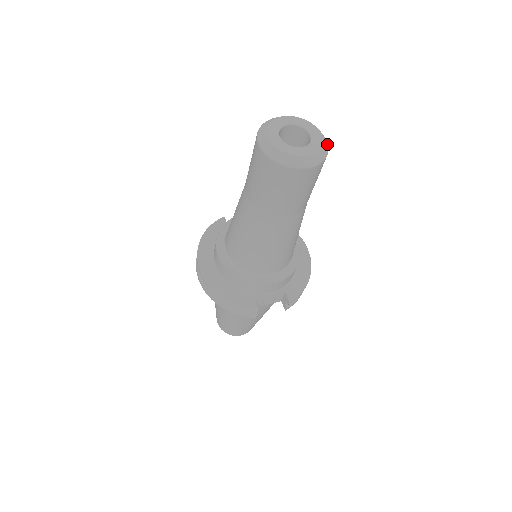
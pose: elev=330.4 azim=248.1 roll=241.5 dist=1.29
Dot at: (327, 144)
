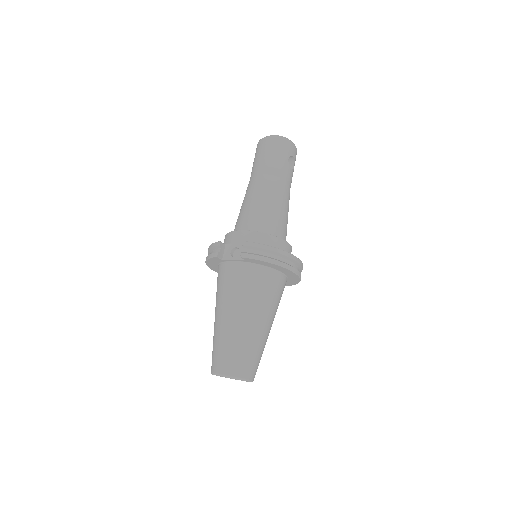
Dot at: (292, 142)
